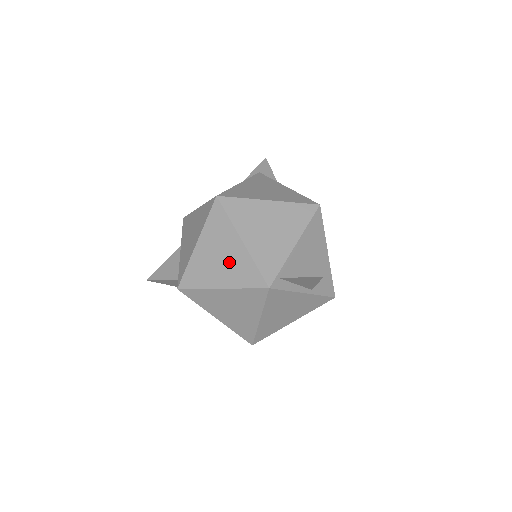
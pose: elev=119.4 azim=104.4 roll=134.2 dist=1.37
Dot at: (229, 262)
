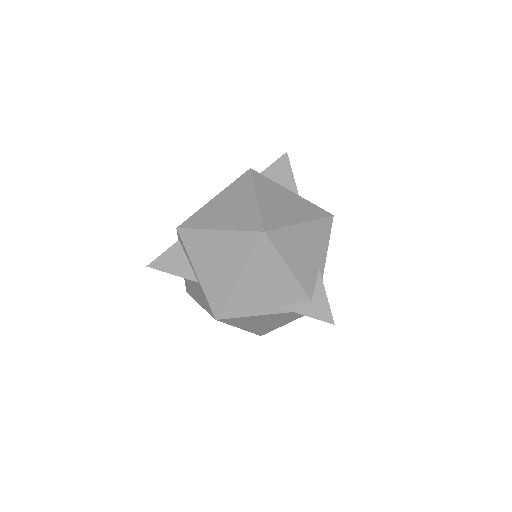
Dot at: occluded
